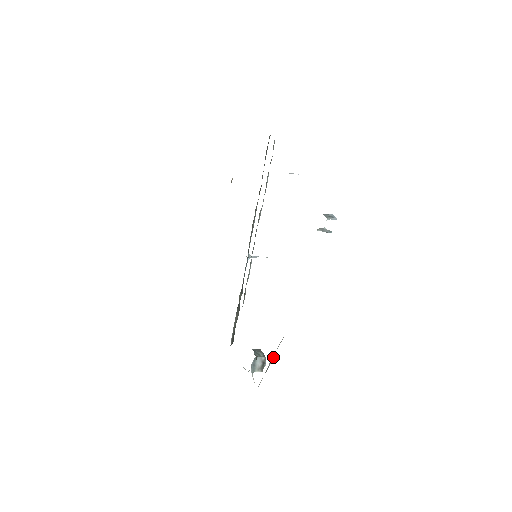
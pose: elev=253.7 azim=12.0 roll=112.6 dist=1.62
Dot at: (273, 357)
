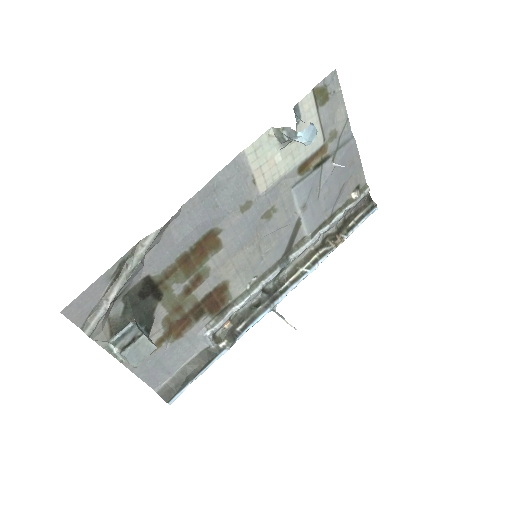
Dot at: (130, 271)
